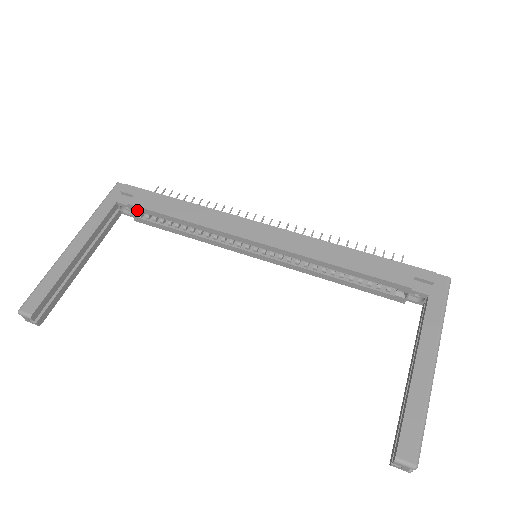
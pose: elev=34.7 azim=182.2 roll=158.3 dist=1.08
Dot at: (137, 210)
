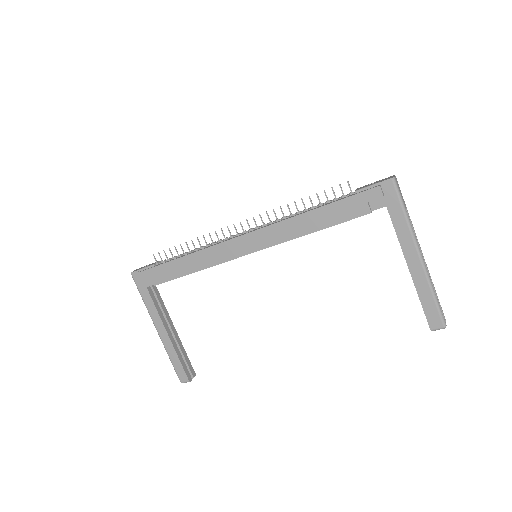
Dot at: occluded
